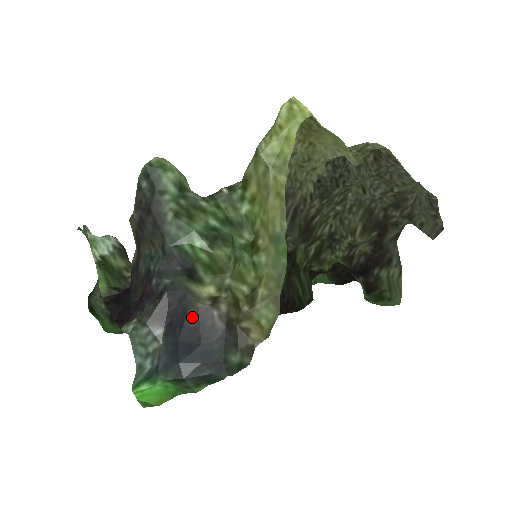
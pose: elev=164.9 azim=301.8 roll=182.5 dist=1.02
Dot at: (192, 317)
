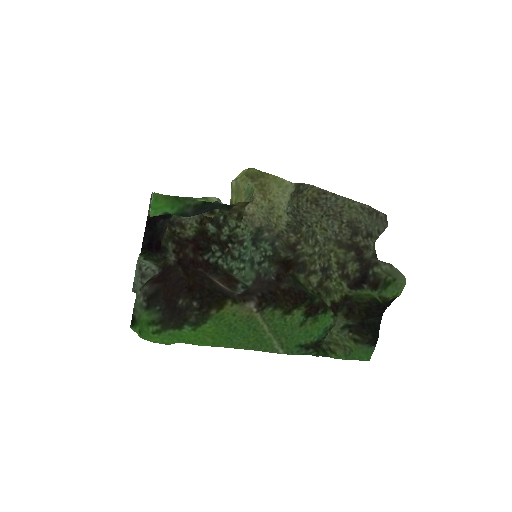
Dot at: occluded
